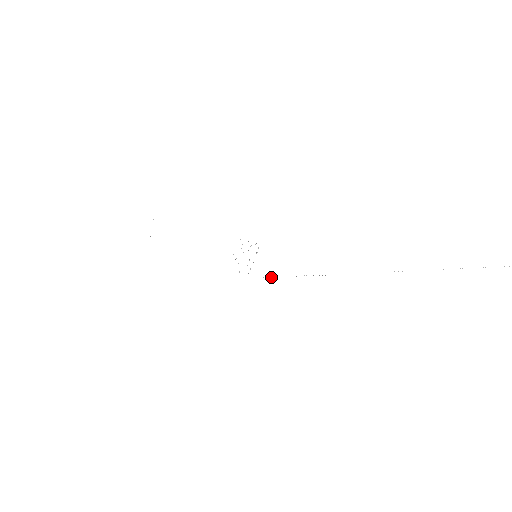
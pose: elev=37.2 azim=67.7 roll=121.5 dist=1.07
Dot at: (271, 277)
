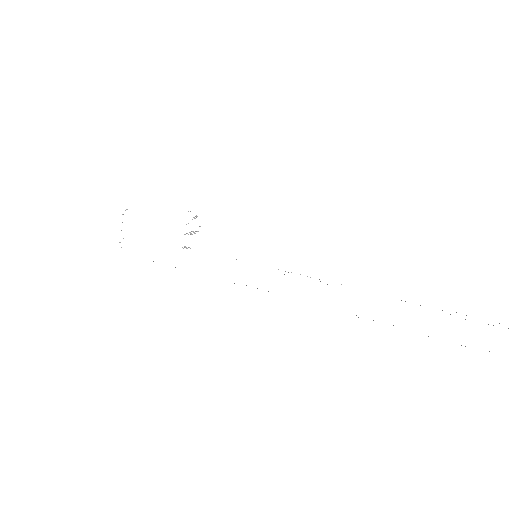
Dot at: occluded
